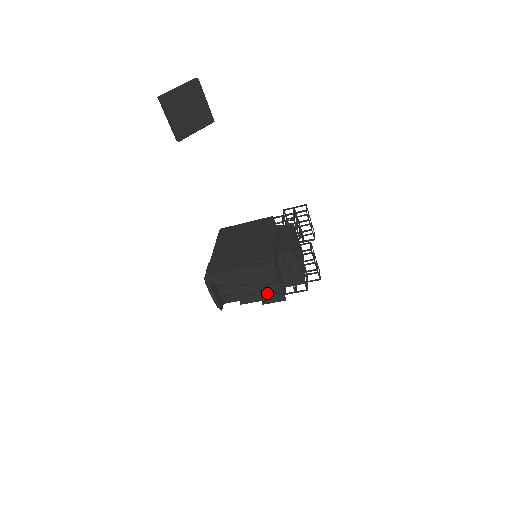
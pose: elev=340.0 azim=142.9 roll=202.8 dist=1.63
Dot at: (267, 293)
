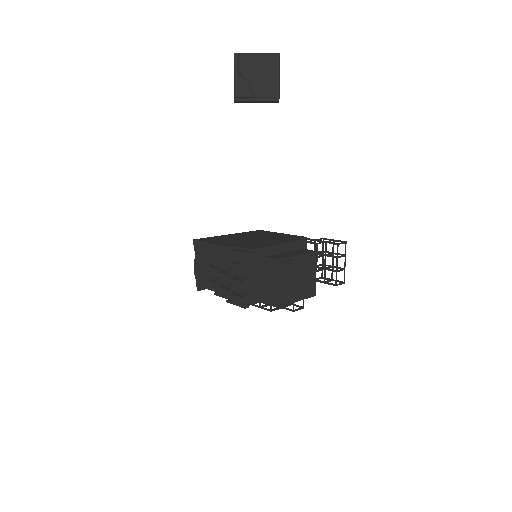
Dot at: (234, 290)
